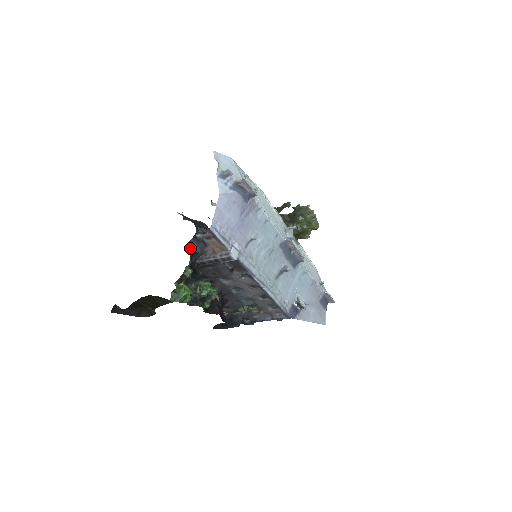
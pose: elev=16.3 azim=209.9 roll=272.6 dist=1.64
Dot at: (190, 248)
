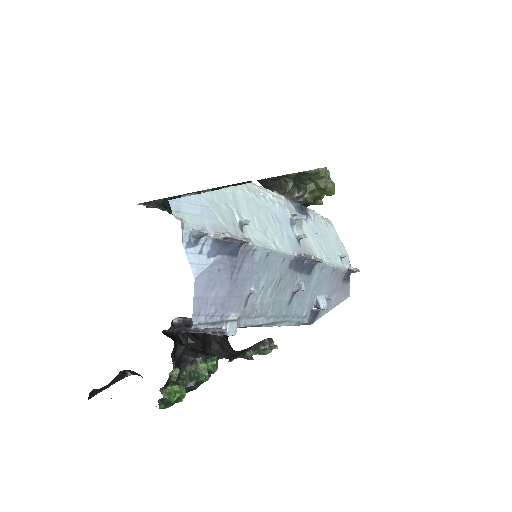
Dot at: occluded
